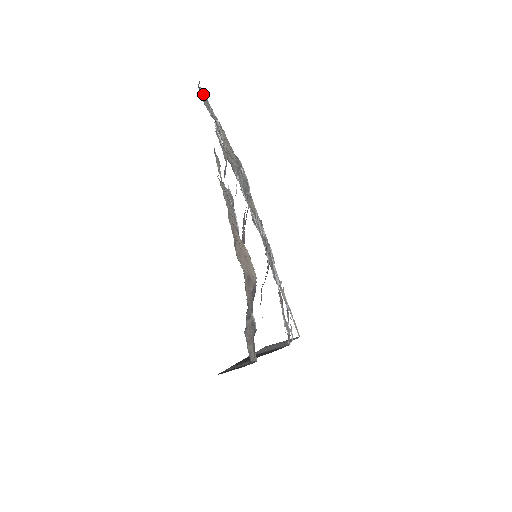
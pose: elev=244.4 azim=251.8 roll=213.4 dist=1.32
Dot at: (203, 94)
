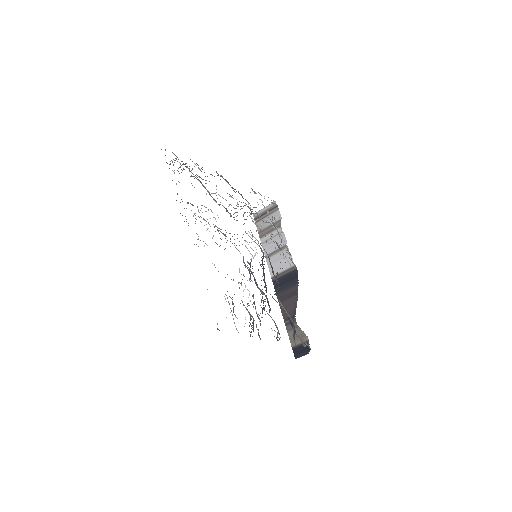
Dot at: occluded
